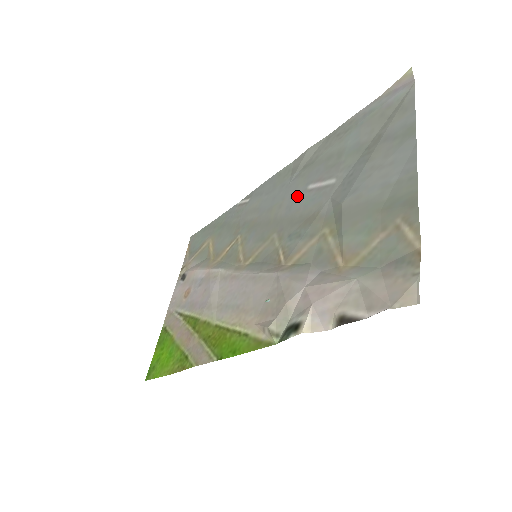
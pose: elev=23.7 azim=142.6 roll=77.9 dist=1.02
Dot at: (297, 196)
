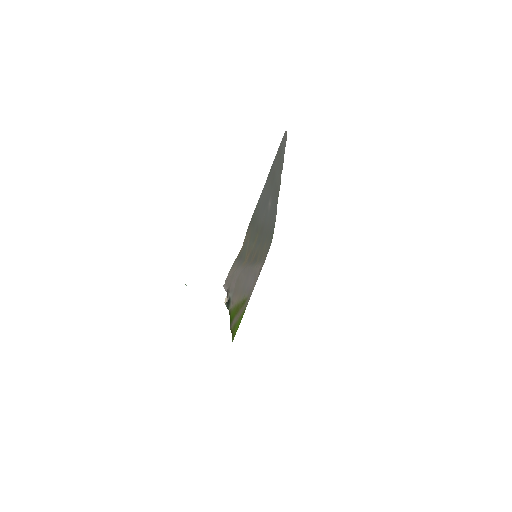
Dot at: (269, 213)
